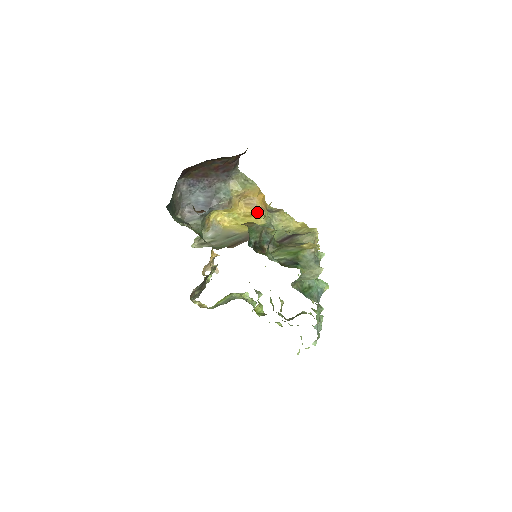
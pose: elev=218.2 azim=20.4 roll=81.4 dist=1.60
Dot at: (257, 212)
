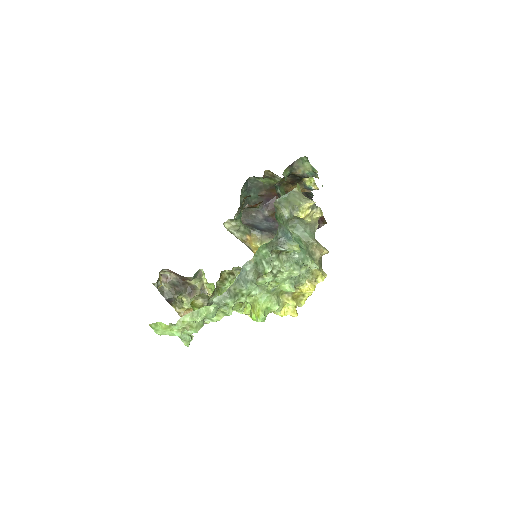
Dot at: occluded
